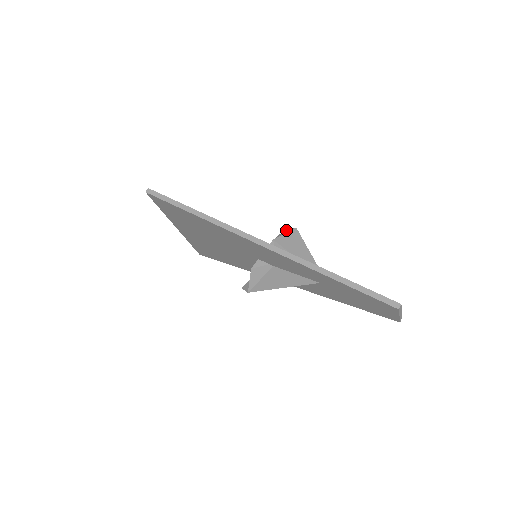
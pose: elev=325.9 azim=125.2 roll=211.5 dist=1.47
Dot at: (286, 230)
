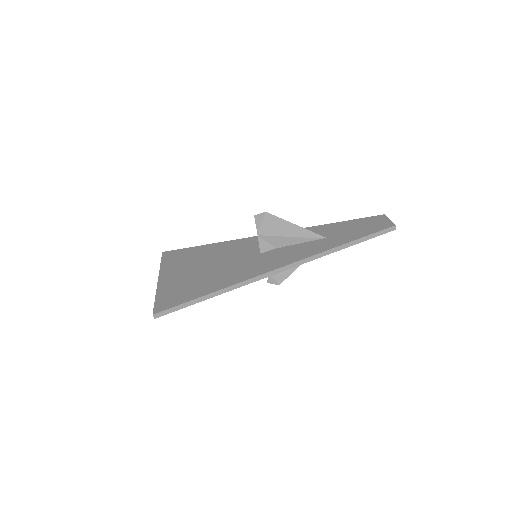
Dot at: (257, 218)
